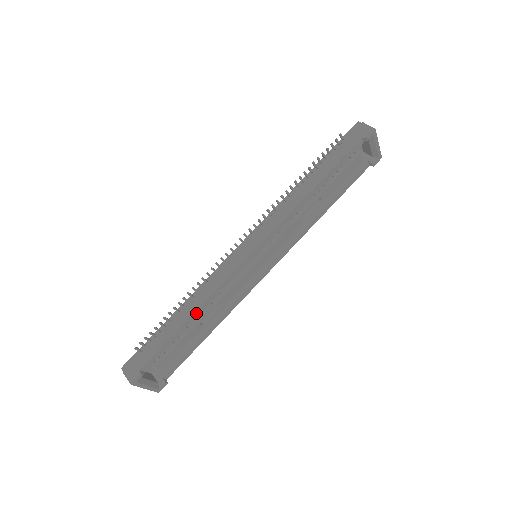
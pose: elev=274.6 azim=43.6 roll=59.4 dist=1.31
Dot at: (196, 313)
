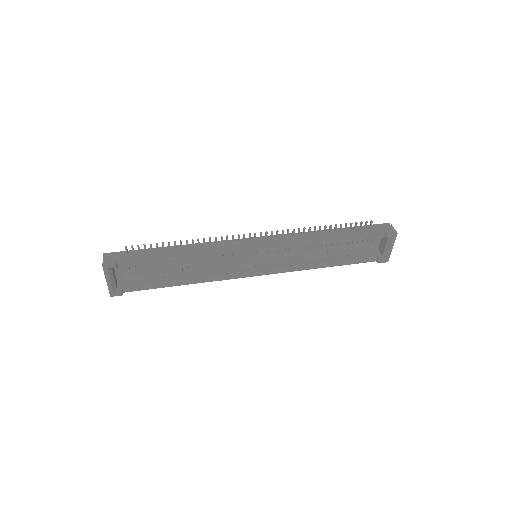
Dot at: (187, 256)
